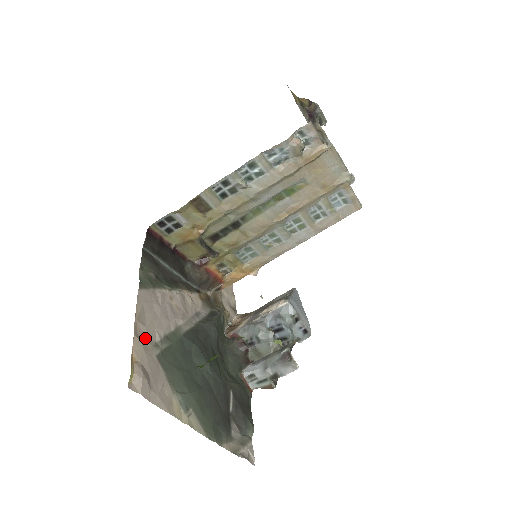
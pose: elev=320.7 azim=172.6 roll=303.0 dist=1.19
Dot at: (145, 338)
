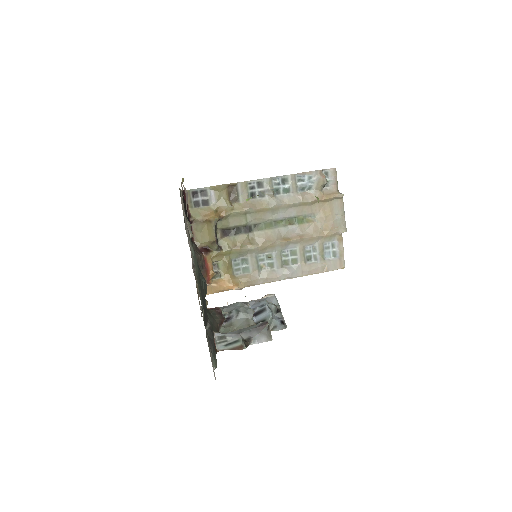
Dot at: occluded
